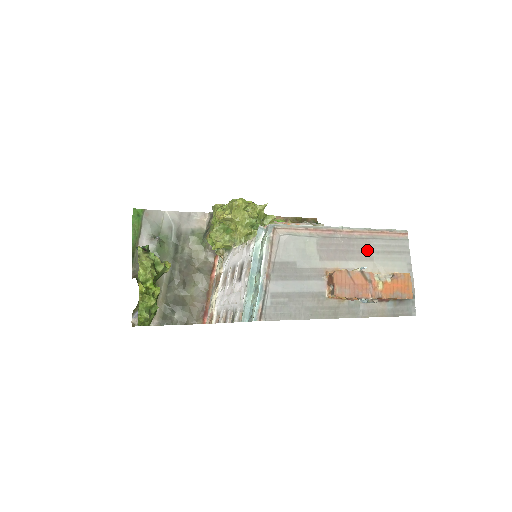
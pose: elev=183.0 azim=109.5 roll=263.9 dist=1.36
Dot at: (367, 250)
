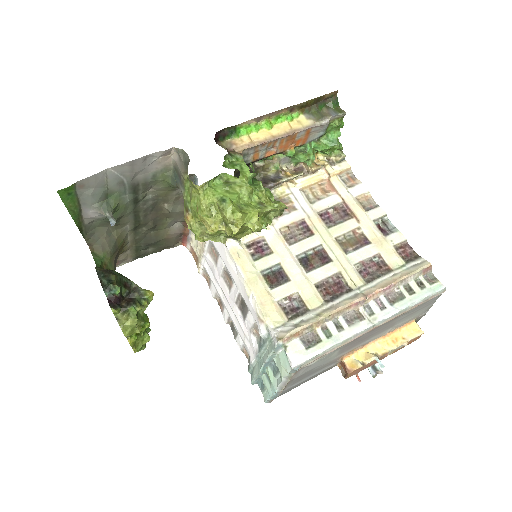
Dot at: (392, 324)
